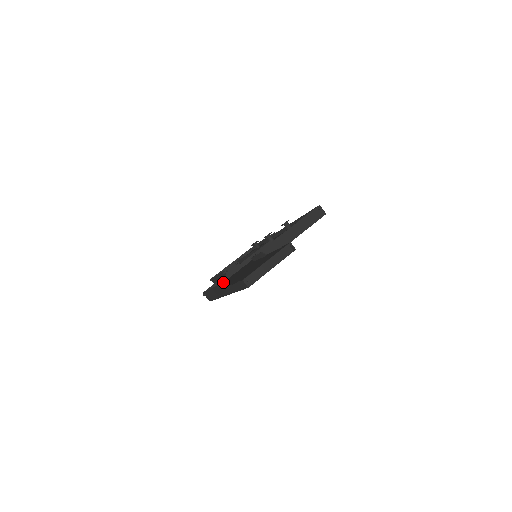
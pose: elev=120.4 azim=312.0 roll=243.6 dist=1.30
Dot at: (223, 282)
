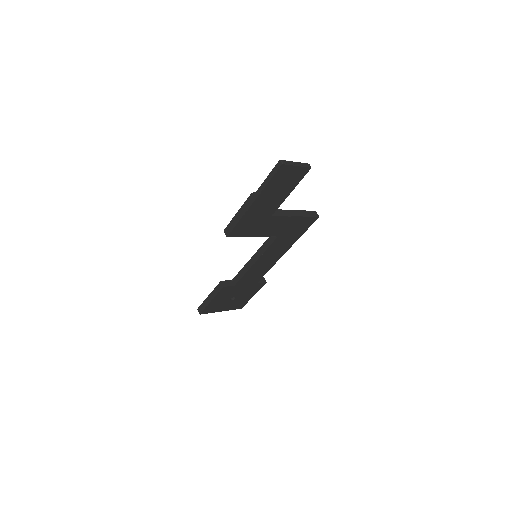
Dot at: occluded
